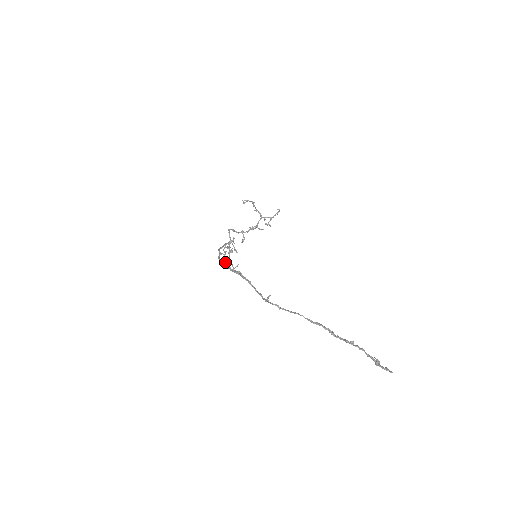
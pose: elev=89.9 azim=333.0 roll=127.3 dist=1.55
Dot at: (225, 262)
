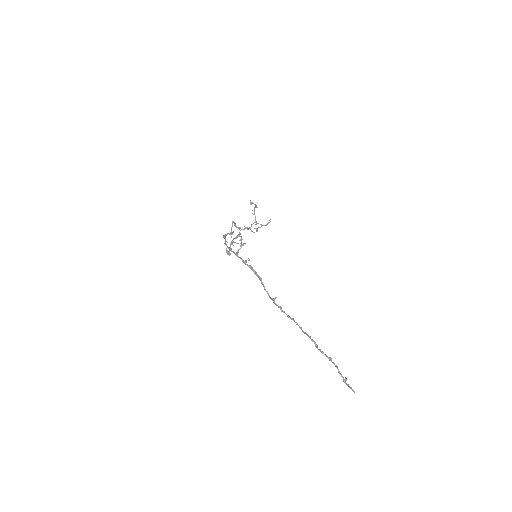
Dot at: occluded
